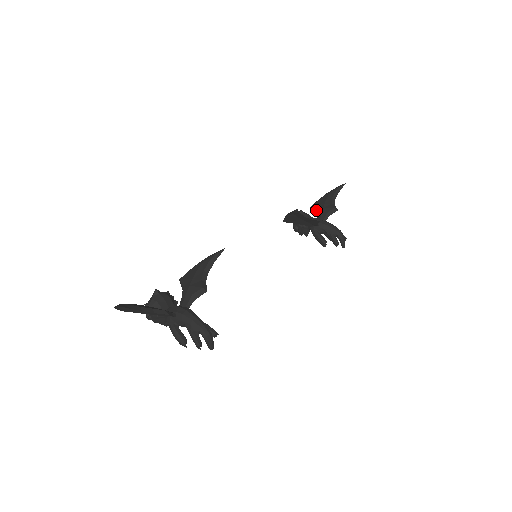
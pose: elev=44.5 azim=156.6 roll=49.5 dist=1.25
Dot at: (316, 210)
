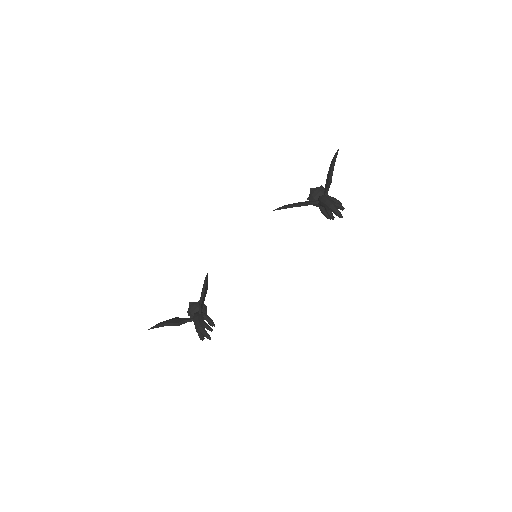
Dot at: occluded
